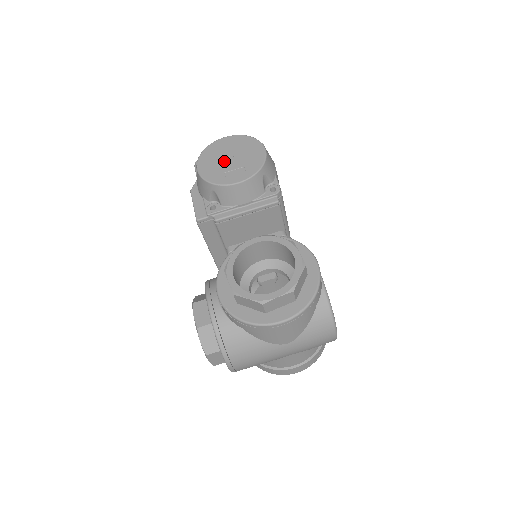
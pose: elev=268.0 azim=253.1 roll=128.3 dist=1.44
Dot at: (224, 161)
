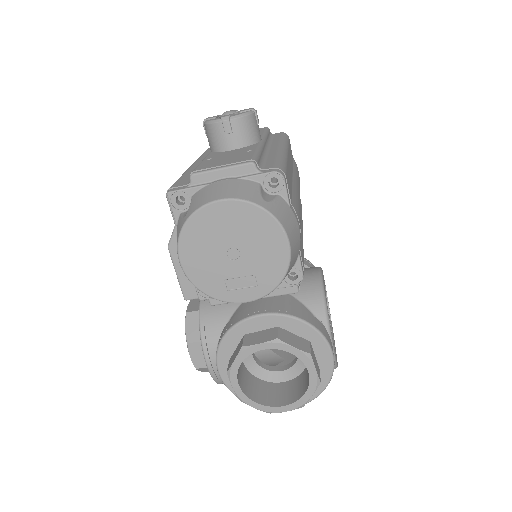
Dot at: (222, 257)
